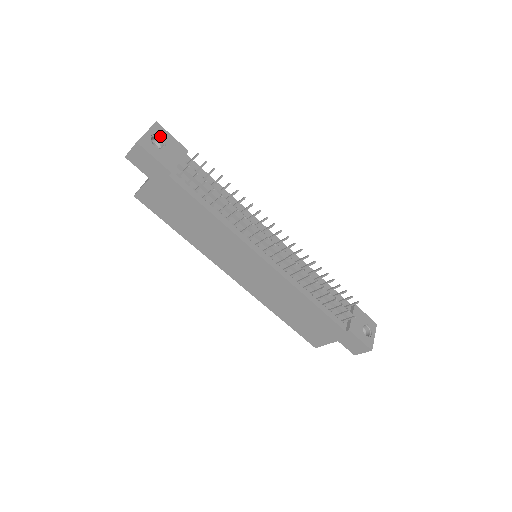
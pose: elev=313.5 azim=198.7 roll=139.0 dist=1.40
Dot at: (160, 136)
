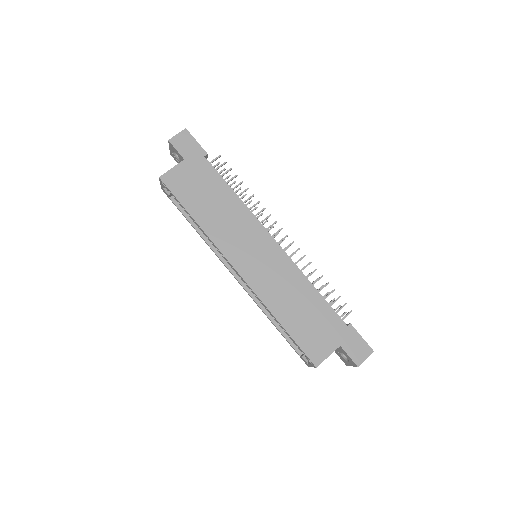
Dot at: occluded
